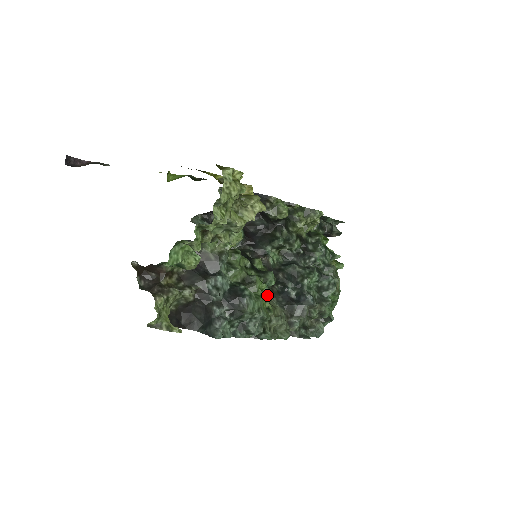
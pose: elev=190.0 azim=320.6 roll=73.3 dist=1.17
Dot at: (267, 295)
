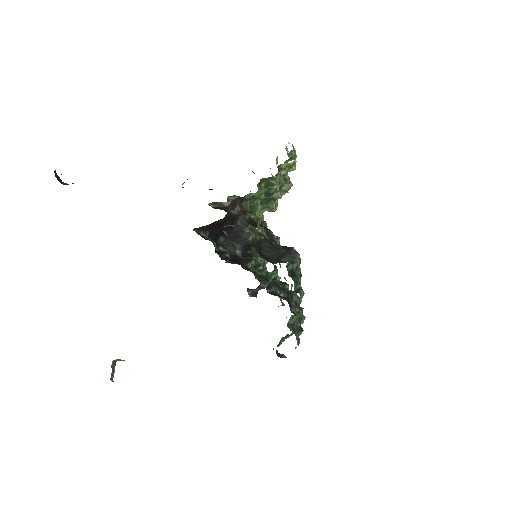
Dot at: occluded
